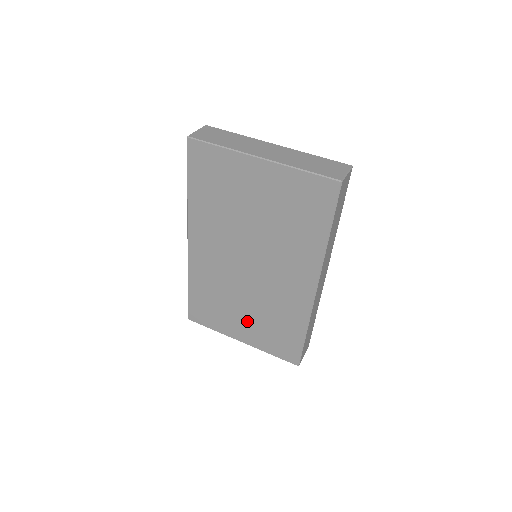
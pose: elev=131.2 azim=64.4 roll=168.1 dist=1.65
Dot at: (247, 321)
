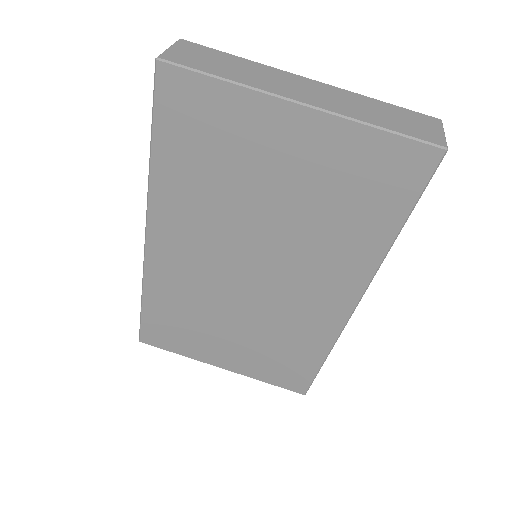
Dot at: (235, 344)
